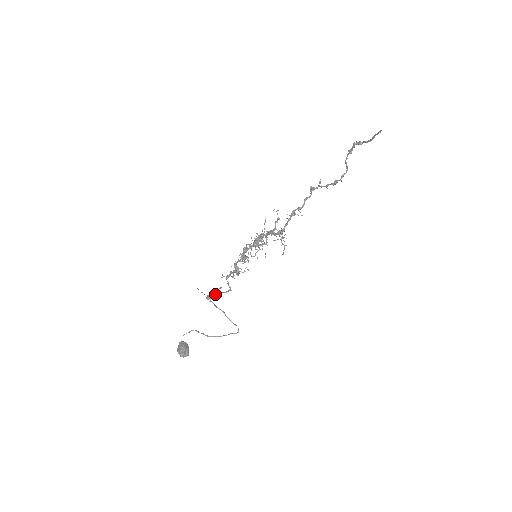
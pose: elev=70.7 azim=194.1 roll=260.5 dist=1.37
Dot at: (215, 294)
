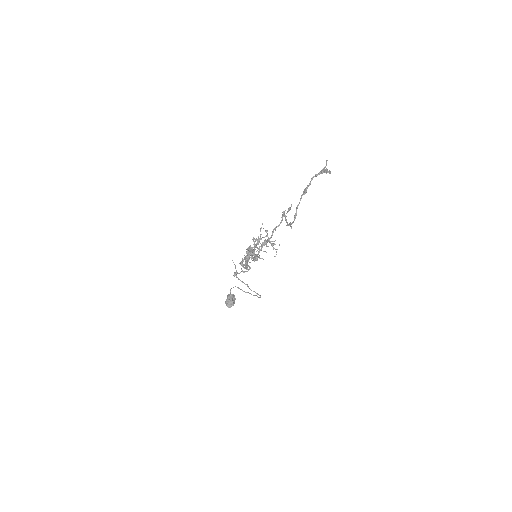
Dot at: occluded
